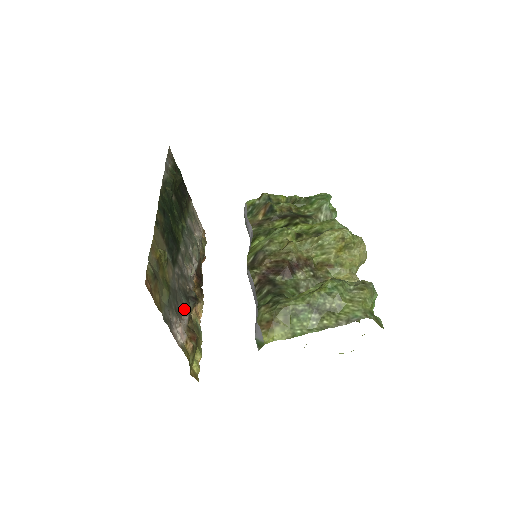
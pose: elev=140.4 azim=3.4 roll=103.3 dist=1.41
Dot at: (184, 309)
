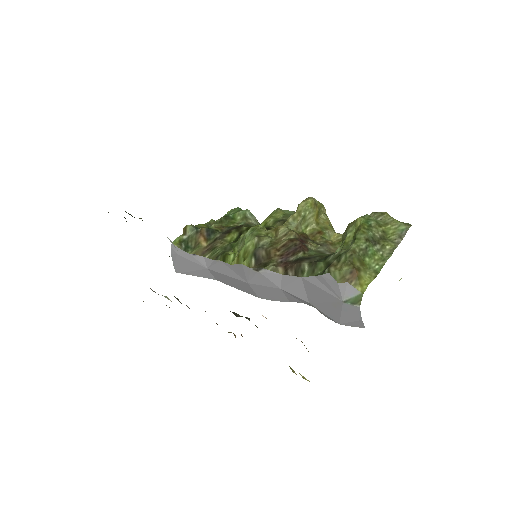
Dot at: occluded
